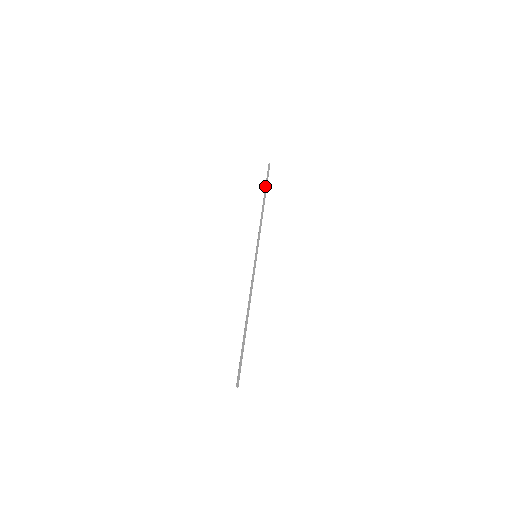
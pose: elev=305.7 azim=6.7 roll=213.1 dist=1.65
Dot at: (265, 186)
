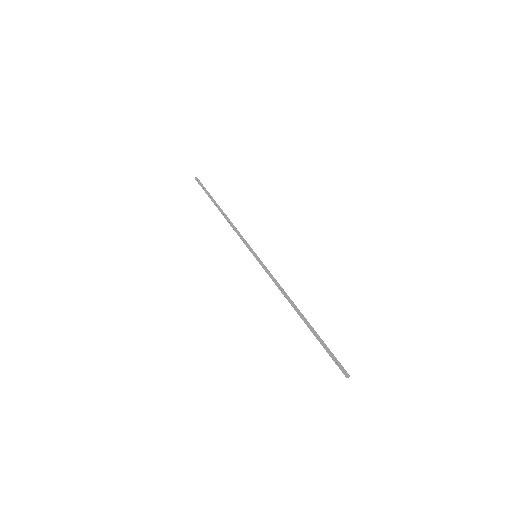
Dot at: (210, 195)
